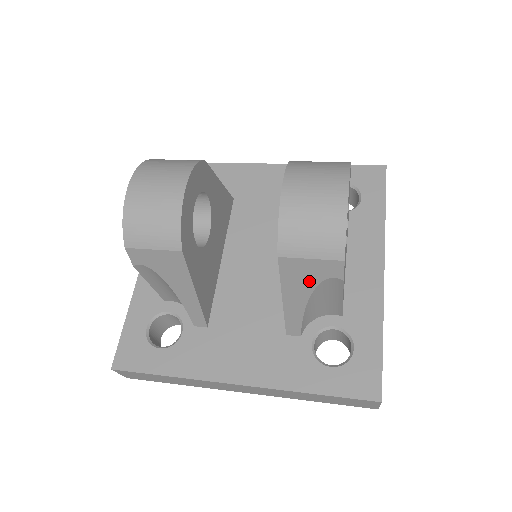
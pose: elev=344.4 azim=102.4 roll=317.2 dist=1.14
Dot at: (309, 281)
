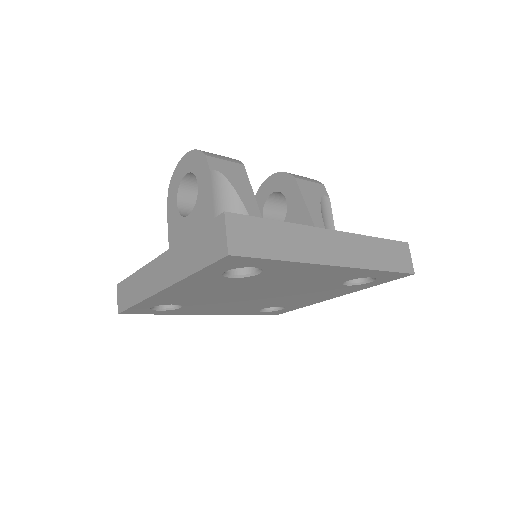
Dot at: (315, 197)
